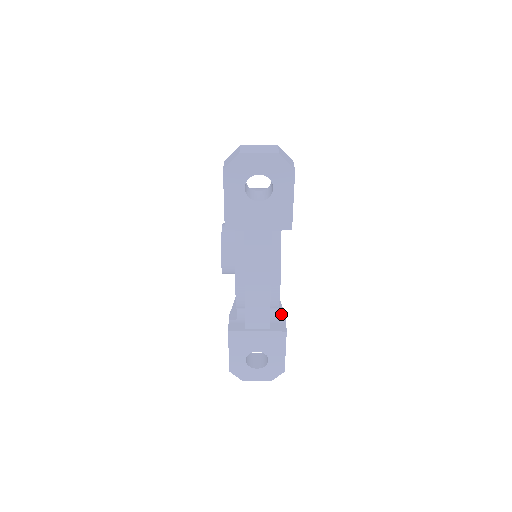
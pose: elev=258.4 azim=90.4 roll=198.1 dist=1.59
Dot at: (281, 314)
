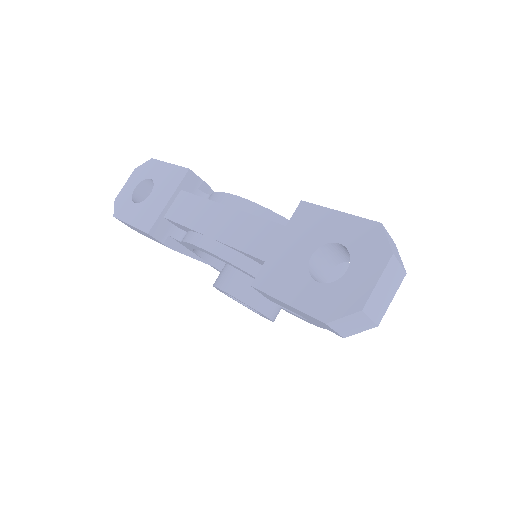
Dot at: occluded
